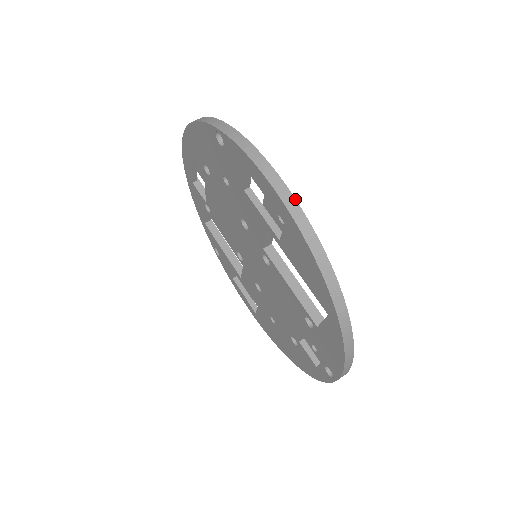
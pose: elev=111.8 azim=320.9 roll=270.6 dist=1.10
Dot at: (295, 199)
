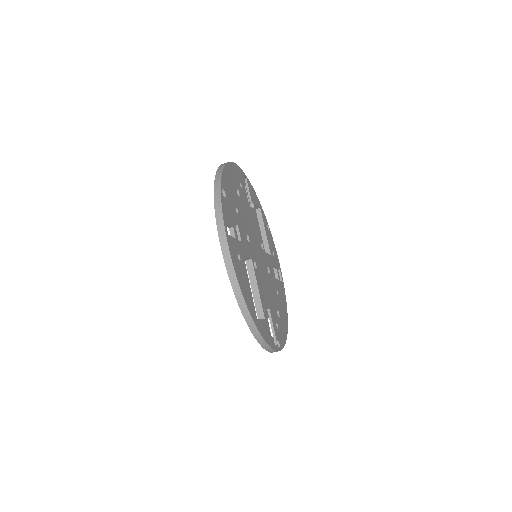
Dot at: (231, 257)
